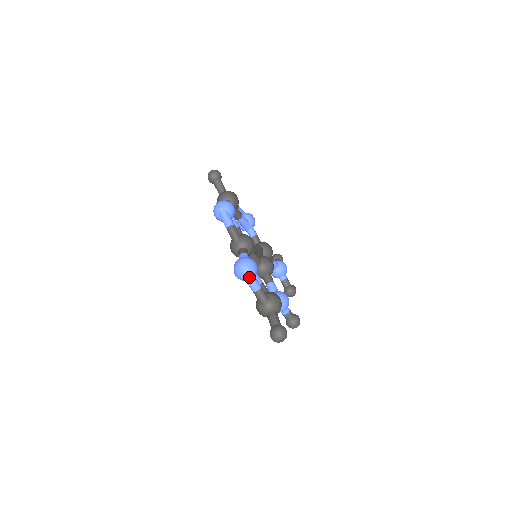
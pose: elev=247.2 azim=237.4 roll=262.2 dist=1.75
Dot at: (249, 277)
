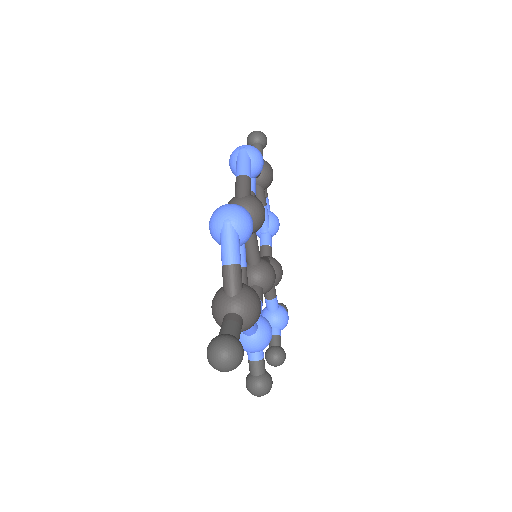
Dot at: (230, 233)
